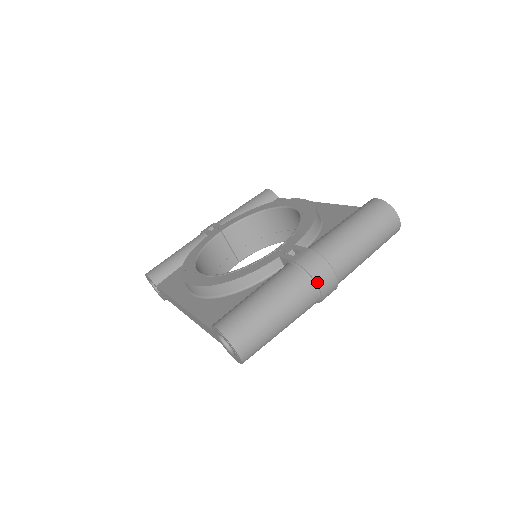
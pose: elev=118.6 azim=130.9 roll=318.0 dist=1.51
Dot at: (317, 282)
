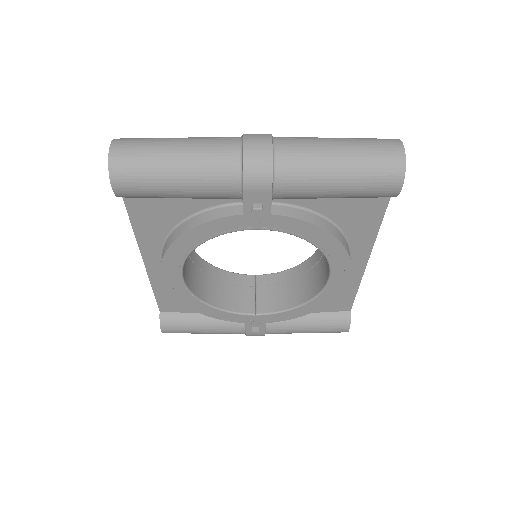
Dot at: (244, 137)
